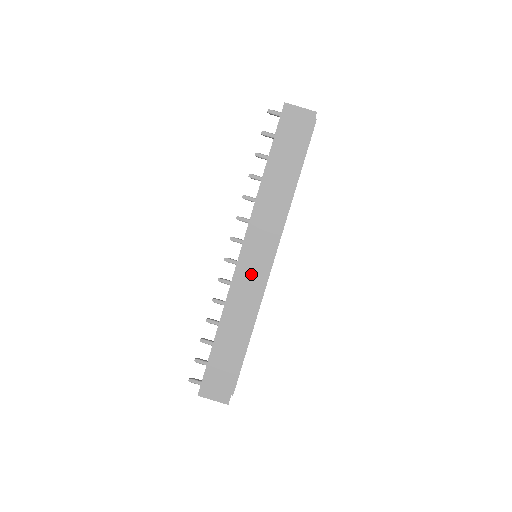
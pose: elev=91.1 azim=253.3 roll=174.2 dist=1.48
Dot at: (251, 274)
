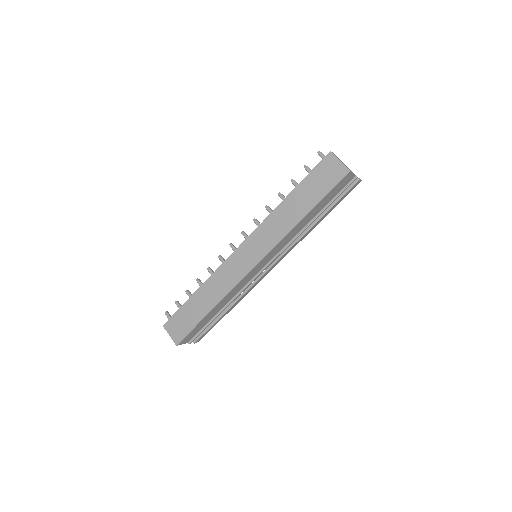
Dot at: (239, 265)
